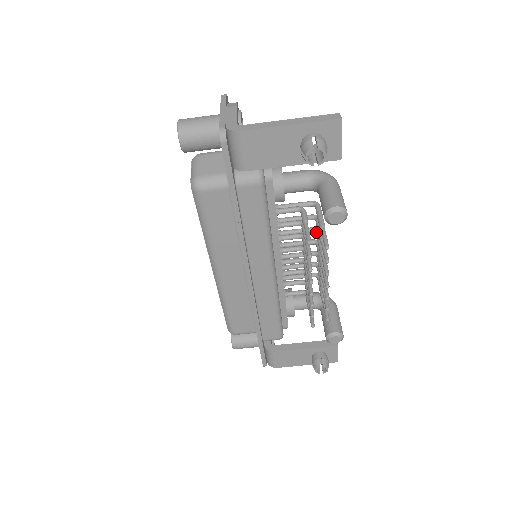
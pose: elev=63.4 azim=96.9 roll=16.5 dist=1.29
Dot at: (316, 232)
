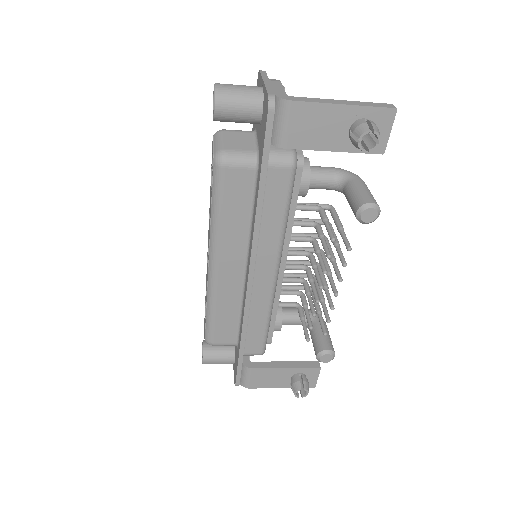
Dot at: occluded
